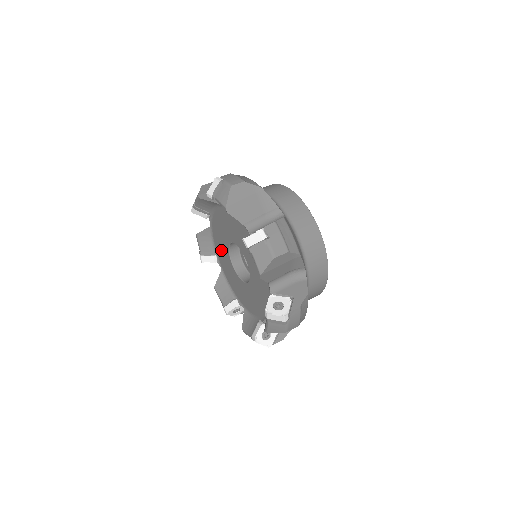
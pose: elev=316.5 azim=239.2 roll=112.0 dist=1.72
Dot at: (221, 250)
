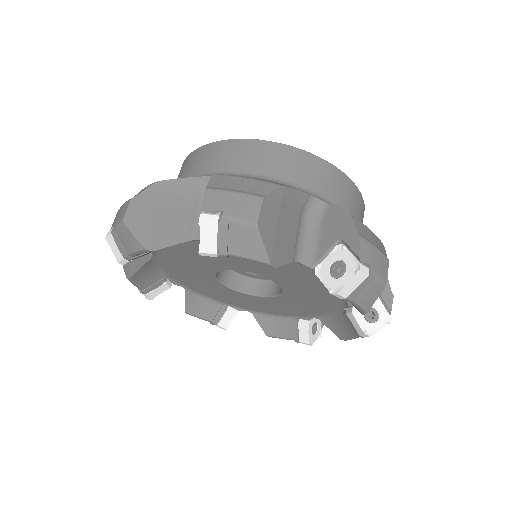
Dot at: (223, 296)
